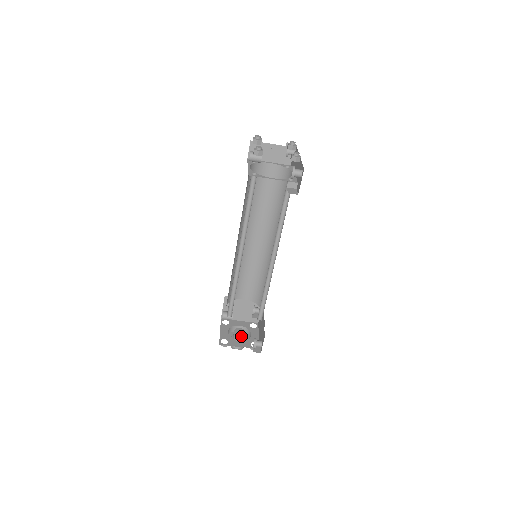
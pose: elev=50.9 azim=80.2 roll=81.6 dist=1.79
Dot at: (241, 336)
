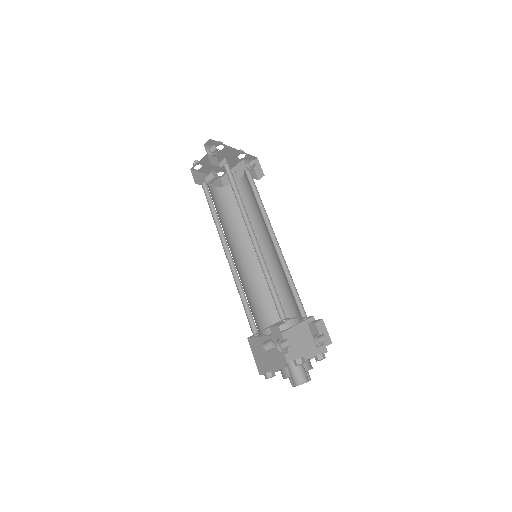
Dot at: (291, 362)
